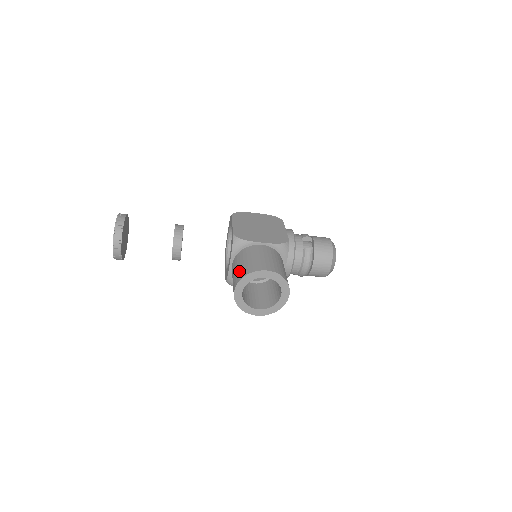
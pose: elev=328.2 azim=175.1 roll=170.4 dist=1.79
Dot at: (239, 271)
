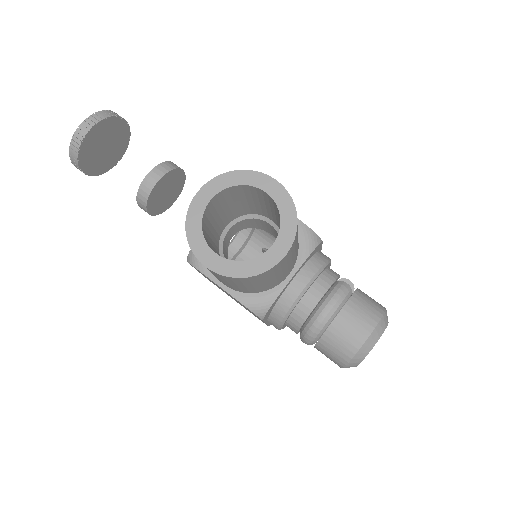
Dot at: occluded
